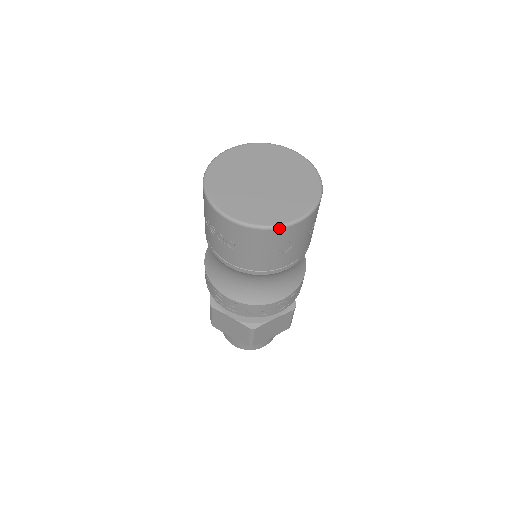
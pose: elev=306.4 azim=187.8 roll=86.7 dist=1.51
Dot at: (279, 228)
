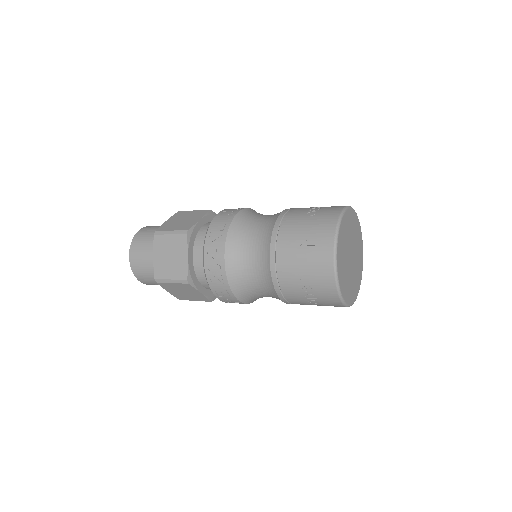
Dot at: (353, 303)
